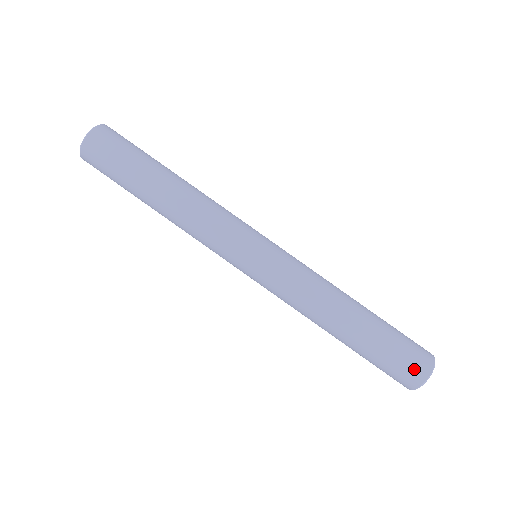
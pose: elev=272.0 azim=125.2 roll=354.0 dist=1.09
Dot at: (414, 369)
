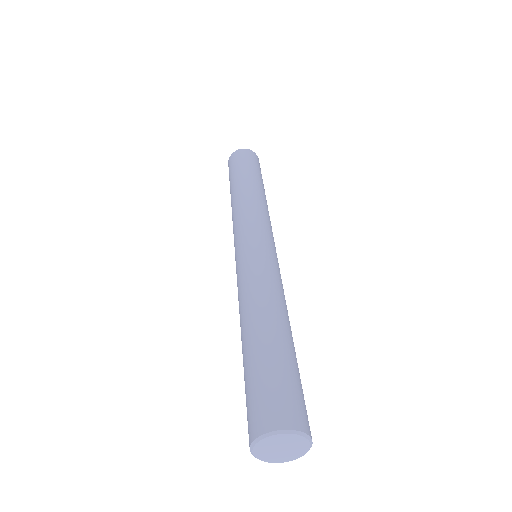
Dot at: (289, 408)
